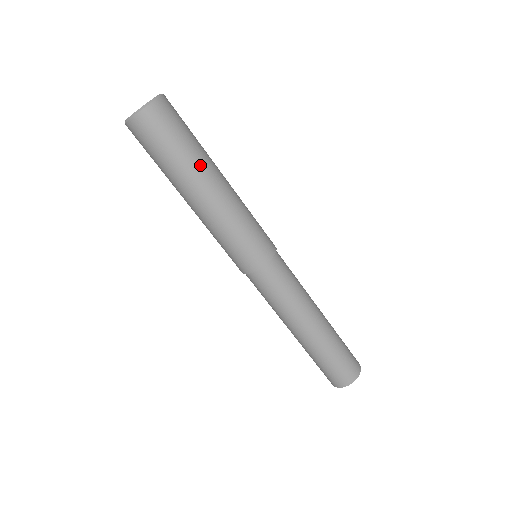
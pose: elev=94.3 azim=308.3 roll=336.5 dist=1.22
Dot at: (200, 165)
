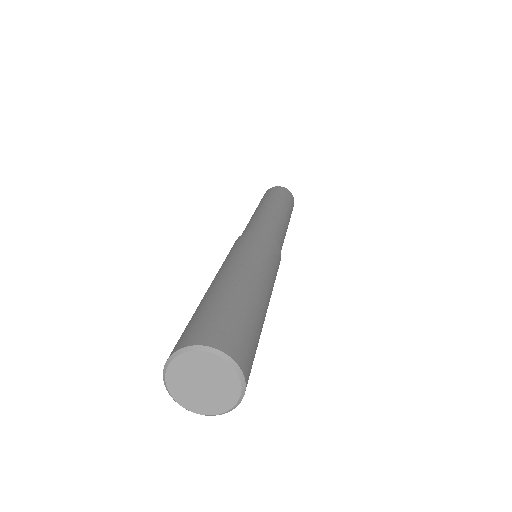
Dot at: (263, 317)
